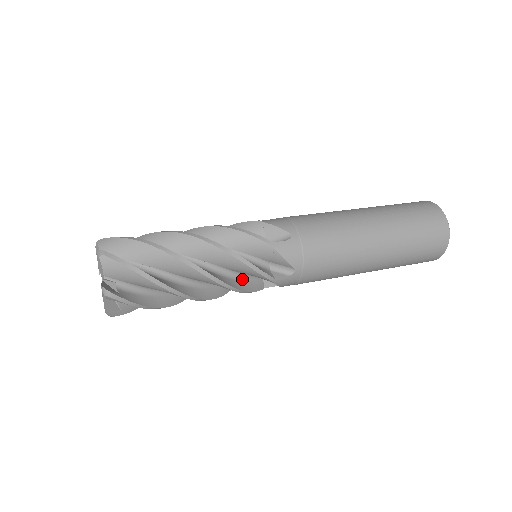
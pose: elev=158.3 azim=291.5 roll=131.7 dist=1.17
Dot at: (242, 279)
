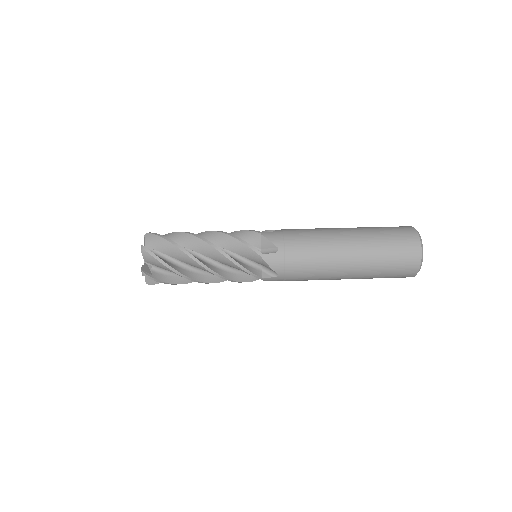
Dot at: (241, 273)
